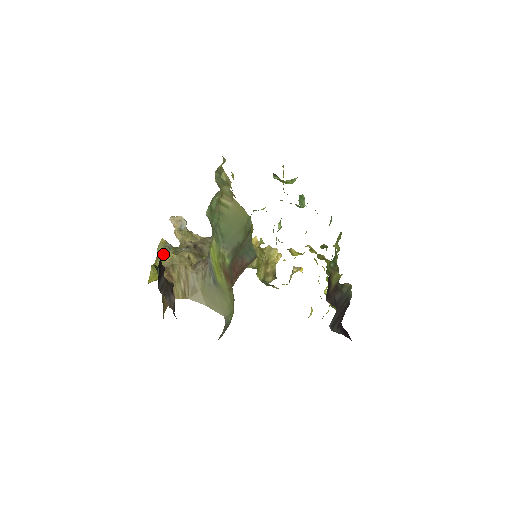
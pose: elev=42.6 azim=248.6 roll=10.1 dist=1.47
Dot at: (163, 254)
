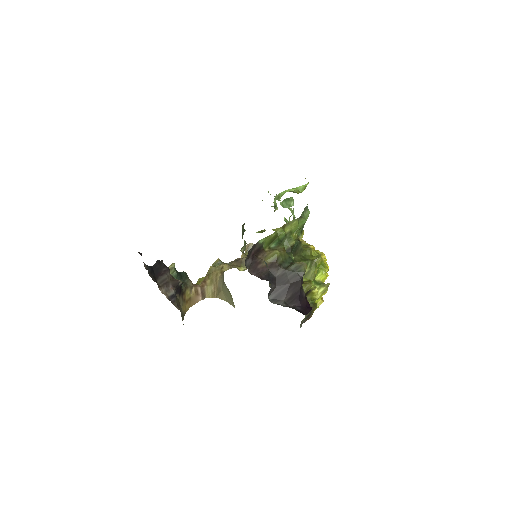
Dot at: occluded
